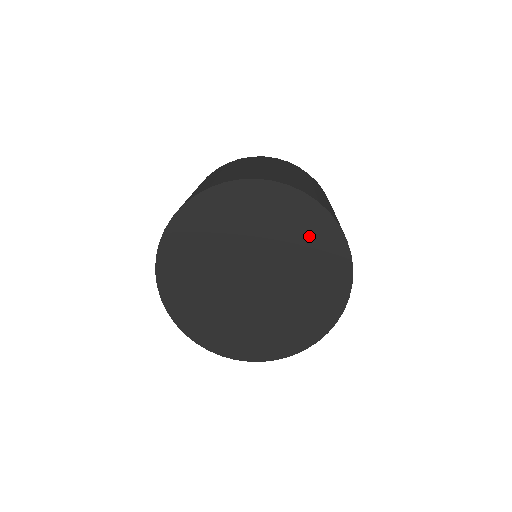
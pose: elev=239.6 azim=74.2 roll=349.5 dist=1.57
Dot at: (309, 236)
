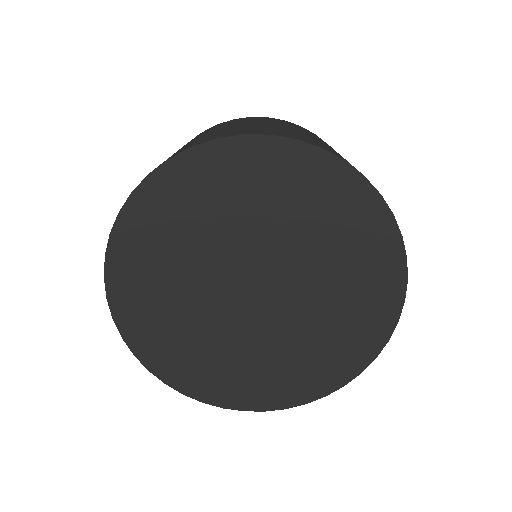
Dot at: (353, 243)
